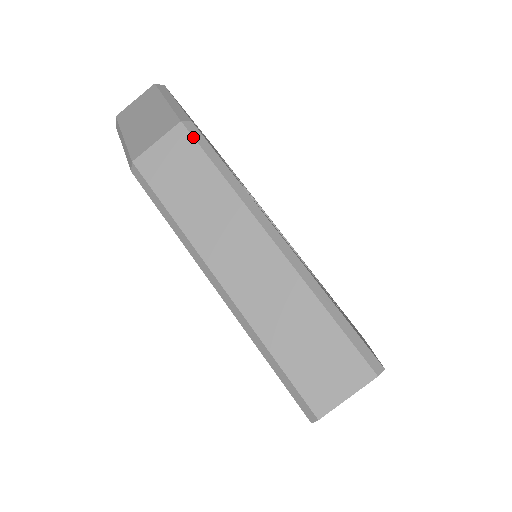
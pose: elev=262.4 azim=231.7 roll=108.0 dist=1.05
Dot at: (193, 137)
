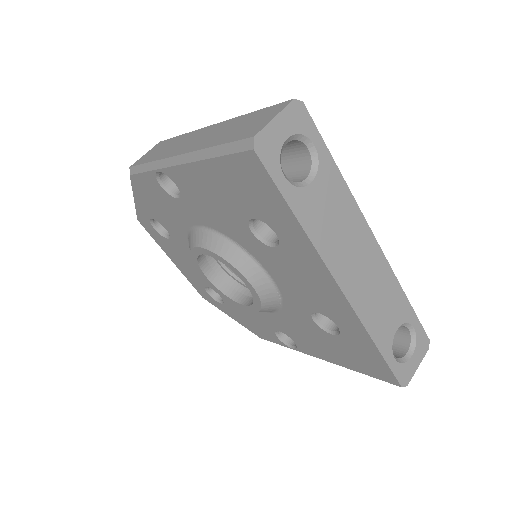
Dot at: (166, 140)
